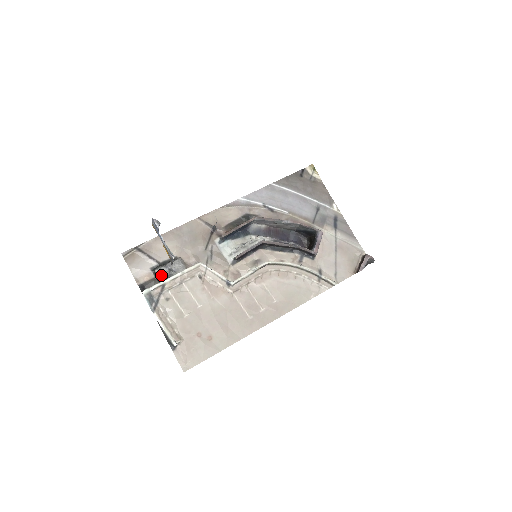
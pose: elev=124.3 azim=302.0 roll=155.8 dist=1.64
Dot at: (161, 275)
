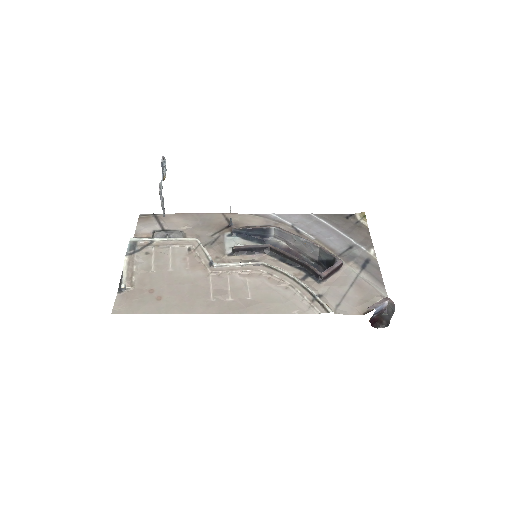
Dot at: (157, 236)
